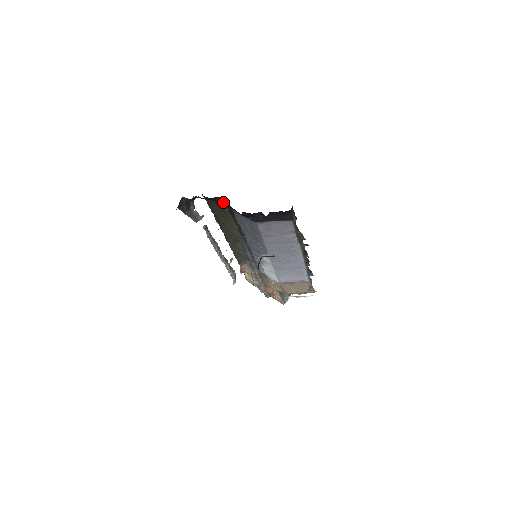
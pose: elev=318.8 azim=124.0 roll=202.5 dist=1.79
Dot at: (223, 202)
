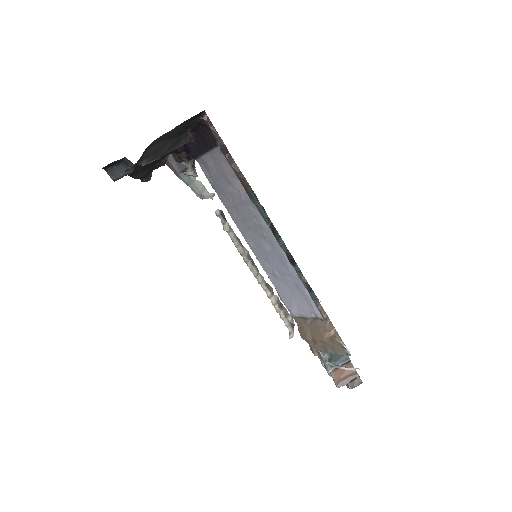
Dot at: occluded
